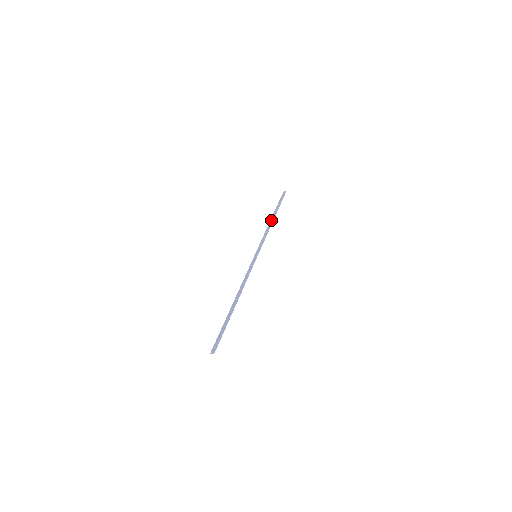
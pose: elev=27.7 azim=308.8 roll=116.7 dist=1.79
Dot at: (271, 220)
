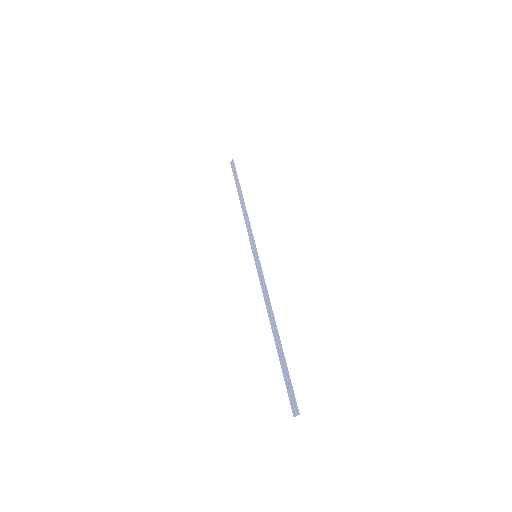
Dot at: (241, 203)
